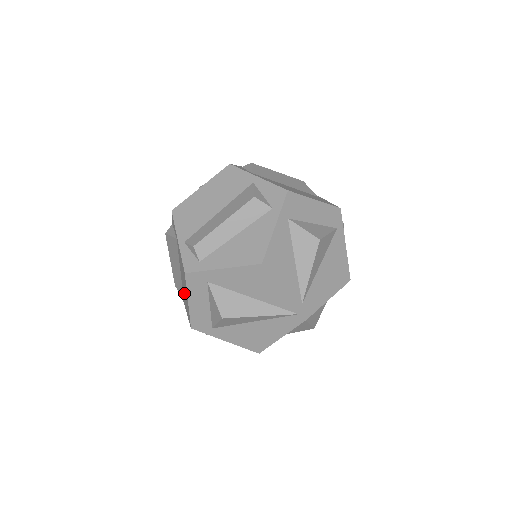
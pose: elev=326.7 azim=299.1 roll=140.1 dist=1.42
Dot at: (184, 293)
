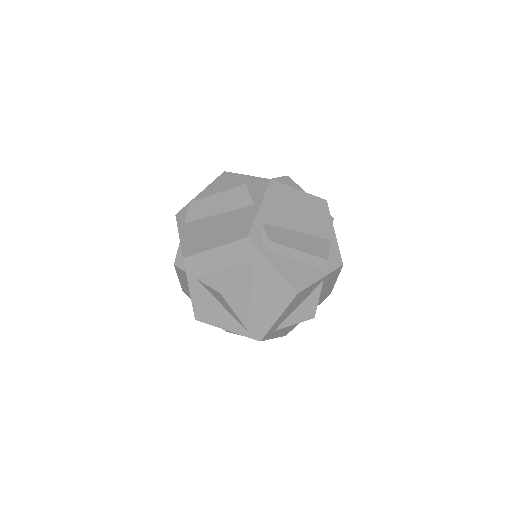
Dot at: occluded
